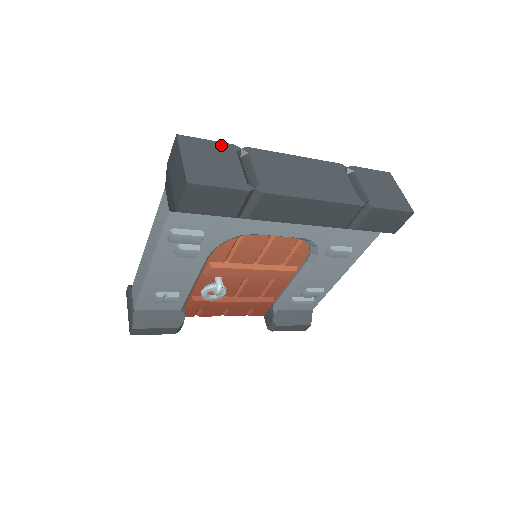
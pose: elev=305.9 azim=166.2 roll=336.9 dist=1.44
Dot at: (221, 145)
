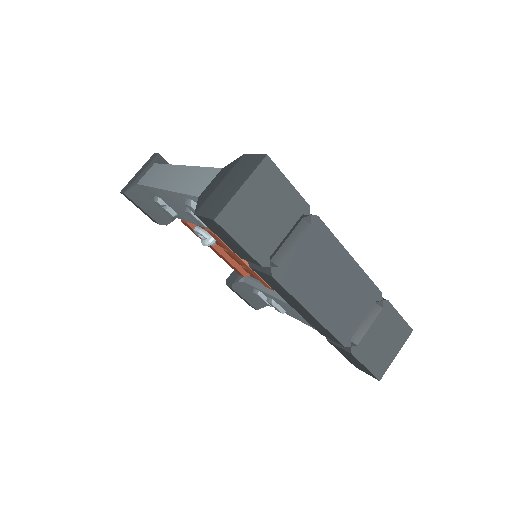
Dot at: (296, 197)
